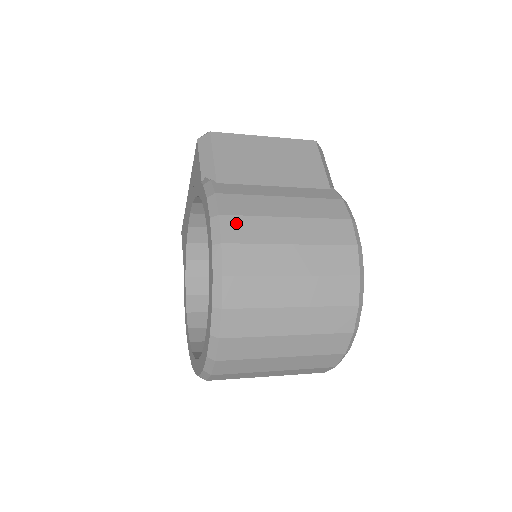
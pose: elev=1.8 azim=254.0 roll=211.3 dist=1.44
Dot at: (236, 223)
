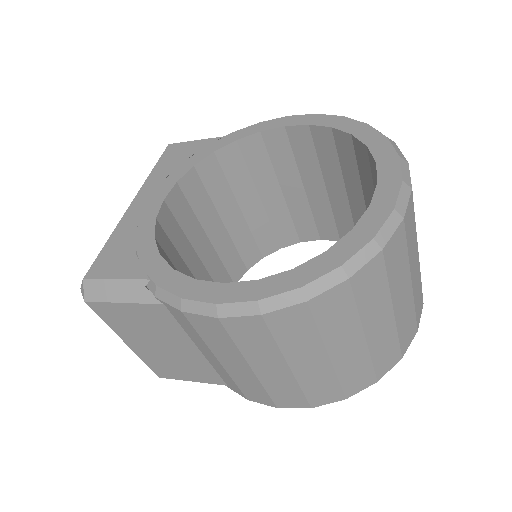
Dot at: occluded
